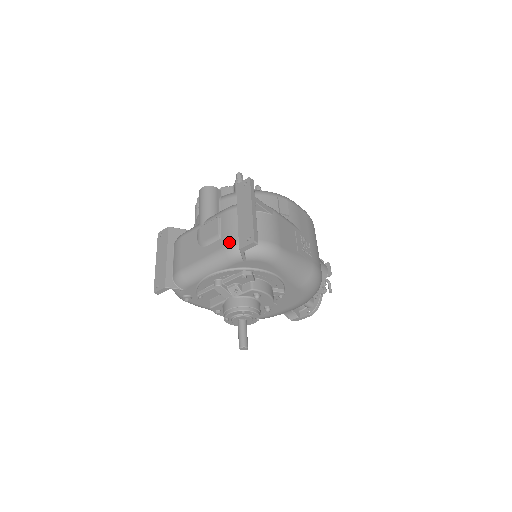
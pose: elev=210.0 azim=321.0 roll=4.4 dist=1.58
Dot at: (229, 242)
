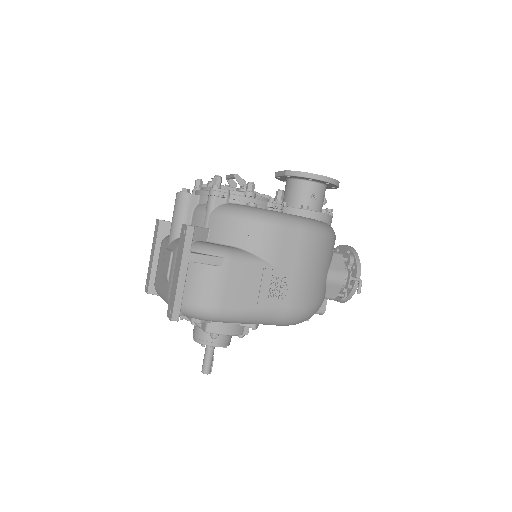
Dot at: (169, 294)
